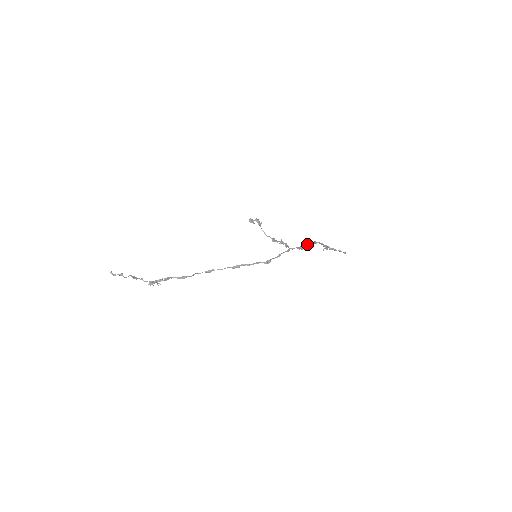
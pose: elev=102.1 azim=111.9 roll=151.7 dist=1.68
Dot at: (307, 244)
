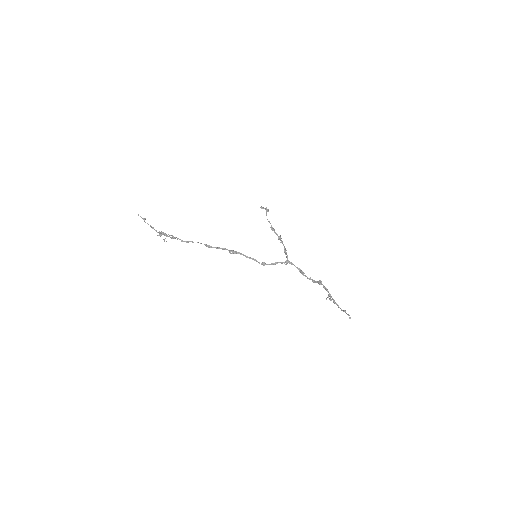
Dot at: (311, 279)
